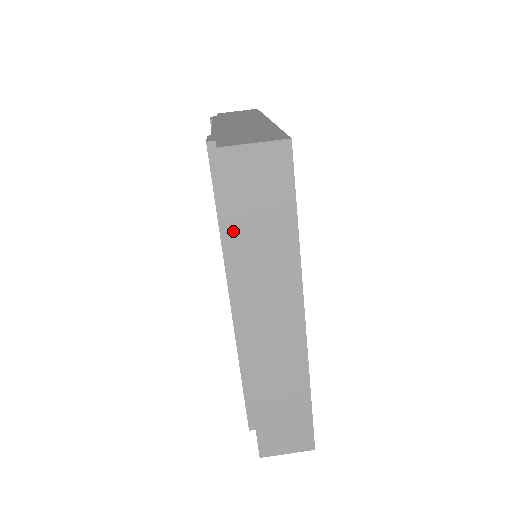
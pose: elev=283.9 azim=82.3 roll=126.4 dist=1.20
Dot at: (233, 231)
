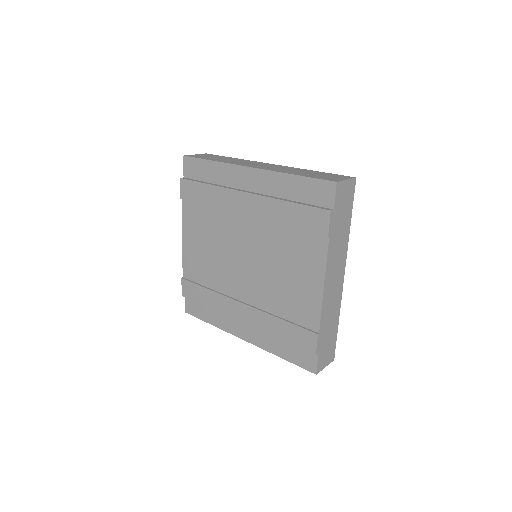
Dot at: (212, 160)
